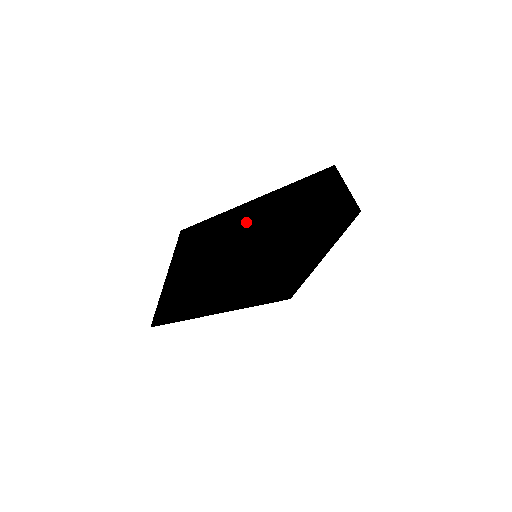
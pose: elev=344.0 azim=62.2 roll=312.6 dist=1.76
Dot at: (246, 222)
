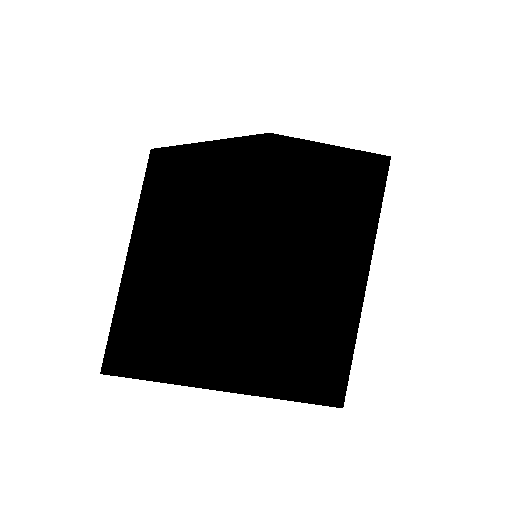
Dot at: occluded
